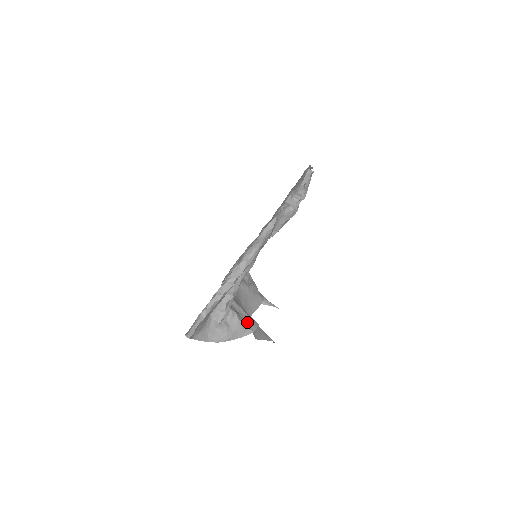
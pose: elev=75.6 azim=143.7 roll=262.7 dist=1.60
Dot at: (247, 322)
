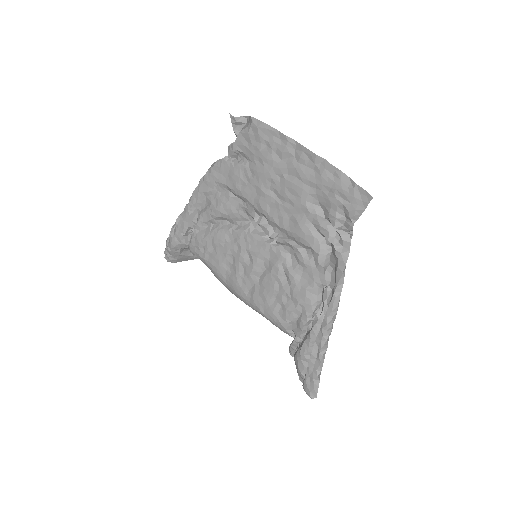
Dot at: occluded
